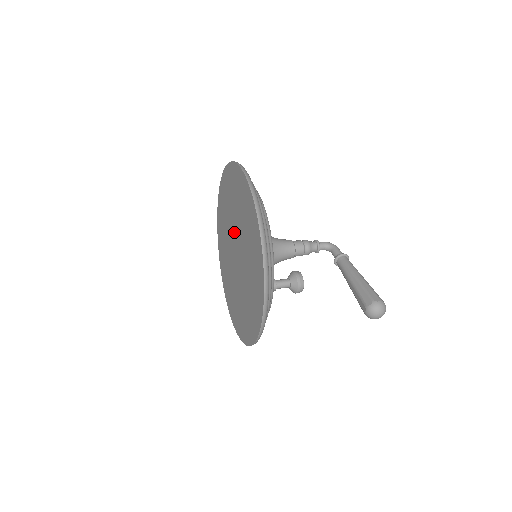
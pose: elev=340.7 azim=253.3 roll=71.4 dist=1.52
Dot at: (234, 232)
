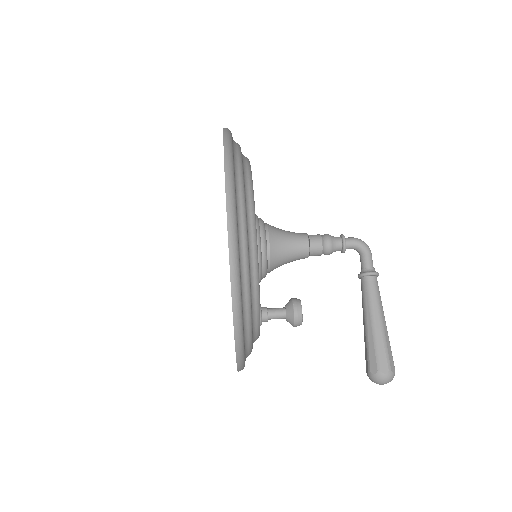
Dot at: occluded
